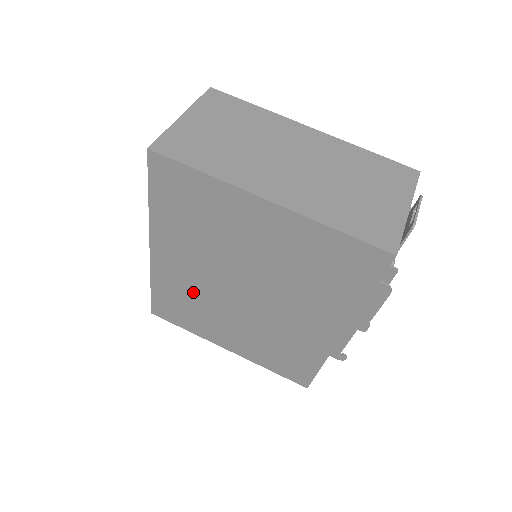
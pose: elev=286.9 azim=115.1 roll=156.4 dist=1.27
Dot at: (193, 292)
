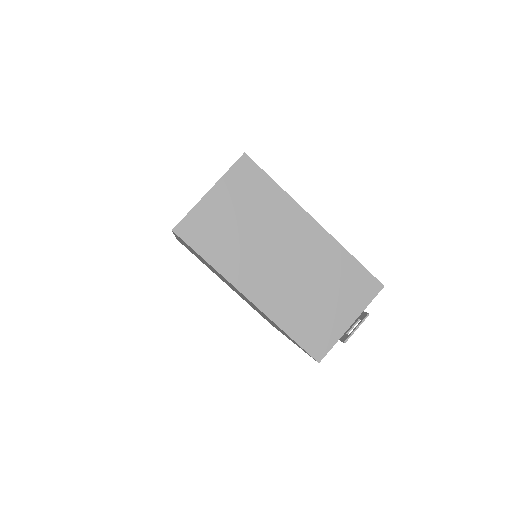
Dot at: (203, 262)
